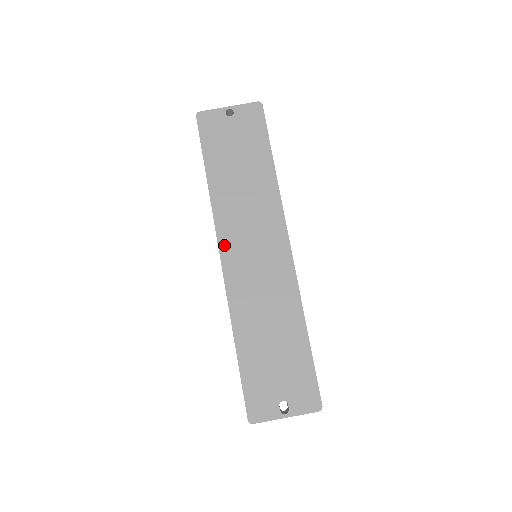
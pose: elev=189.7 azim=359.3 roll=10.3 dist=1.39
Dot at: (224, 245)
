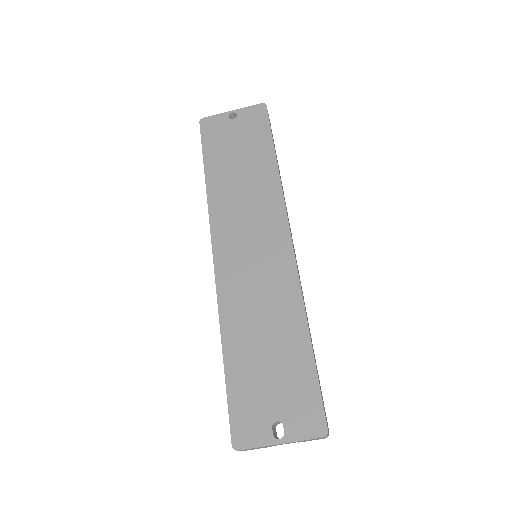
Dot at: (218, 241)
